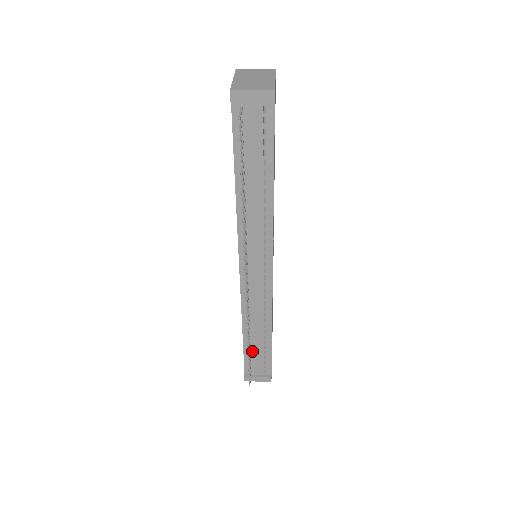
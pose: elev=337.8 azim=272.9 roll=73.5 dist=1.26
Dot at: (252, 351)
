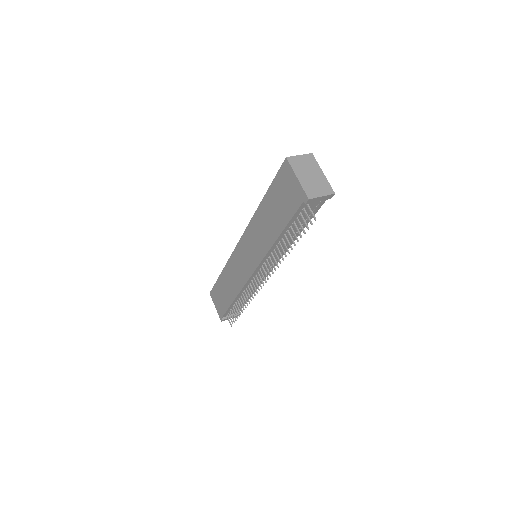
Dot at: occluded
